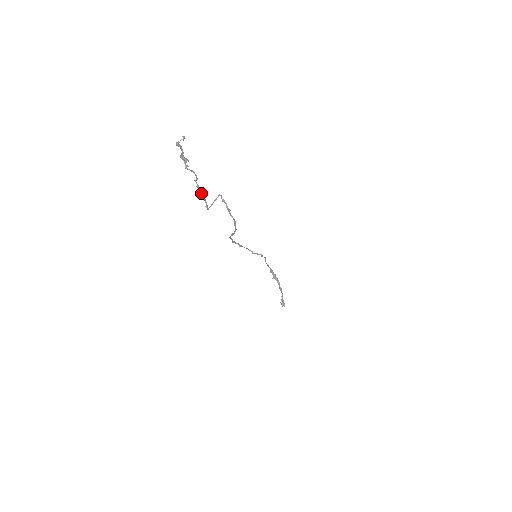
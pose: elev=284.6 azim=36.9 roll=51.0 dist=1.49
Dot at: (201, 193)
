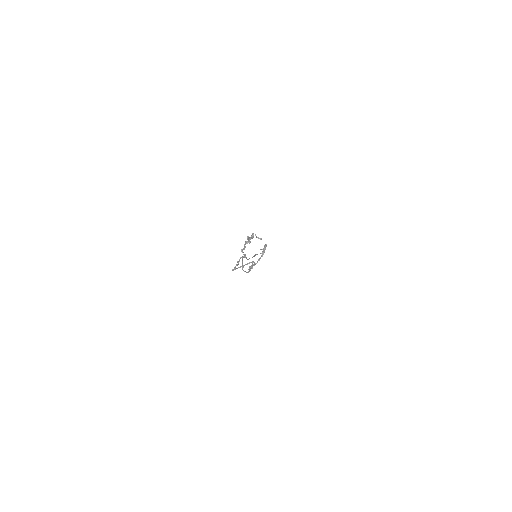
Dot at: occluded
